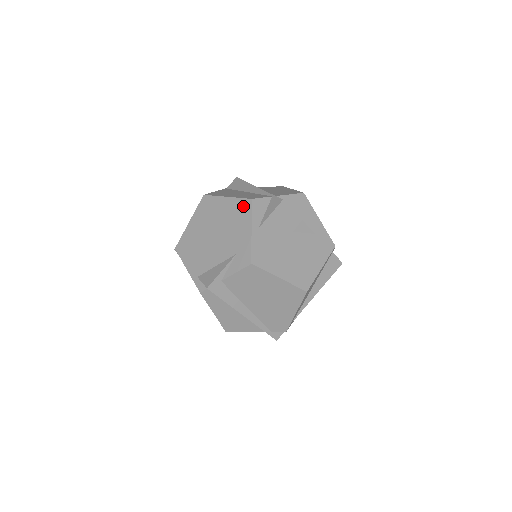
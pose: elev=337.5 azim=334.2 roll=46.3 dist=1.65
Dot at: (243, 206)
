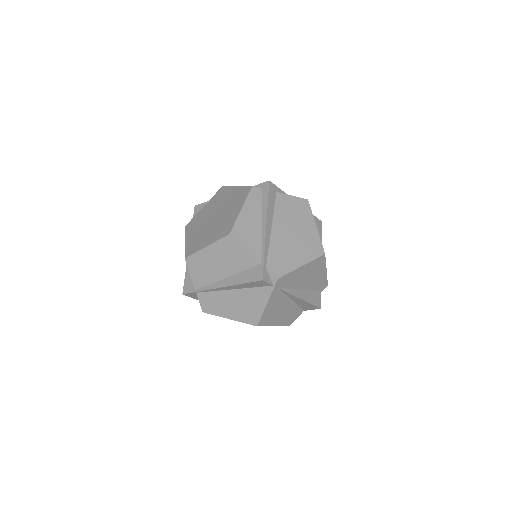
Dot at: occluded
